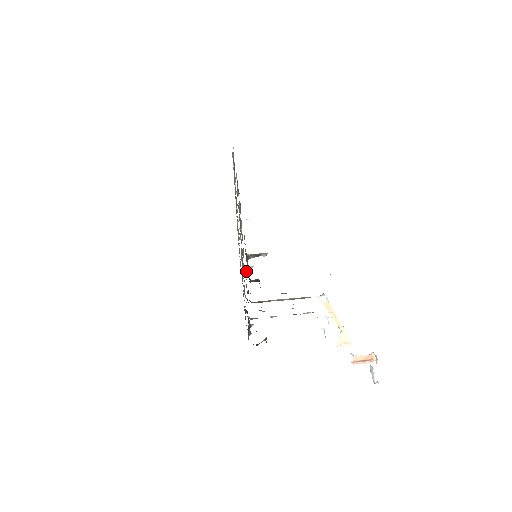
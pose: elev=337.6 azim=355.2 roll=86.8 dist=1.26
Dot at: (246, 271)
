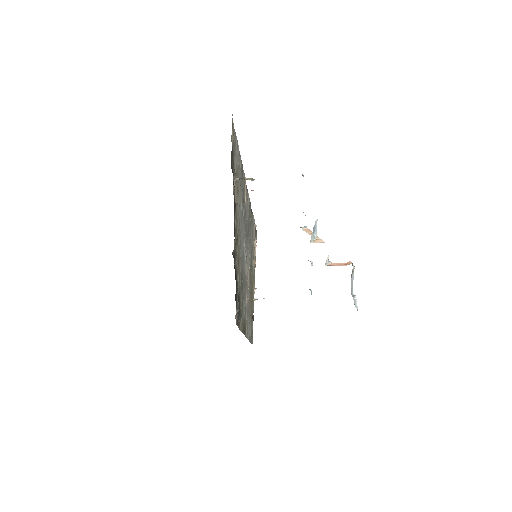
Dot at: (233, 186)
